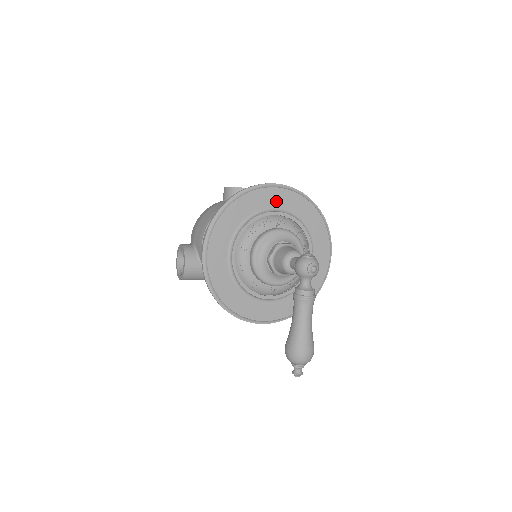
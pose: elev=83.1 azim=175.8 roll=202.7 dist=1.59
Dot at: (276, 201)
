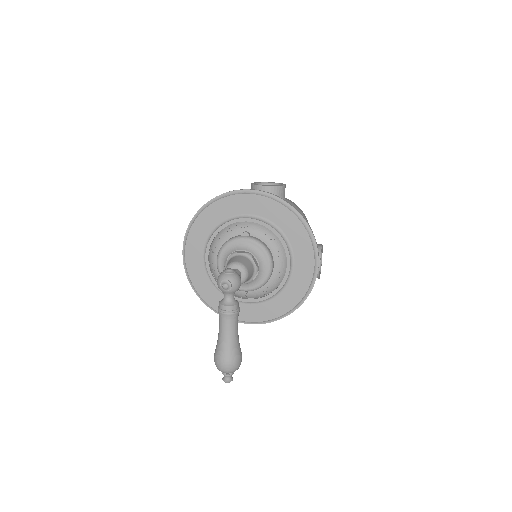
Dot at: (249, 207)
